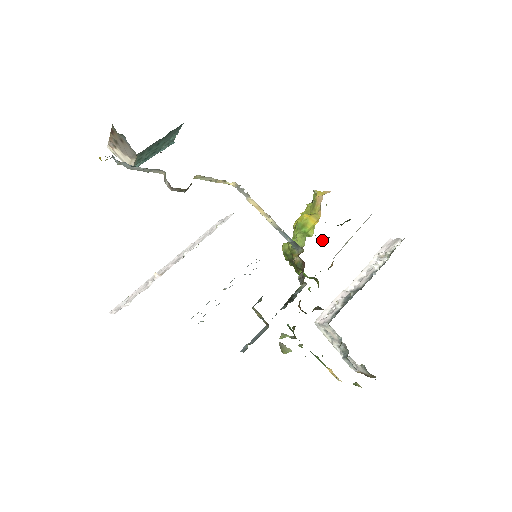
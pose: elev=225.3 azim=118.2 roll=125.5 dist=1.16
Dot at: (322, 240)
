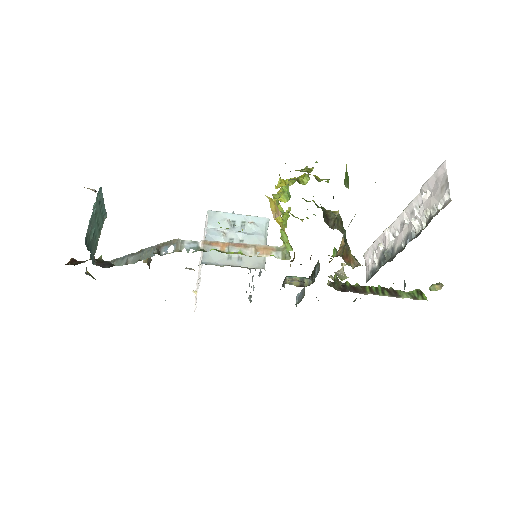
Dot at: occluded
